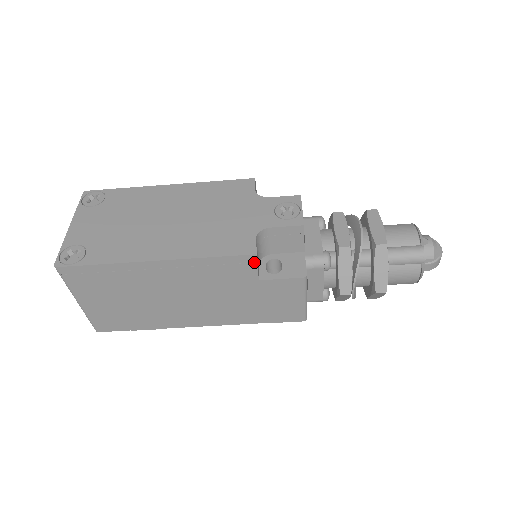
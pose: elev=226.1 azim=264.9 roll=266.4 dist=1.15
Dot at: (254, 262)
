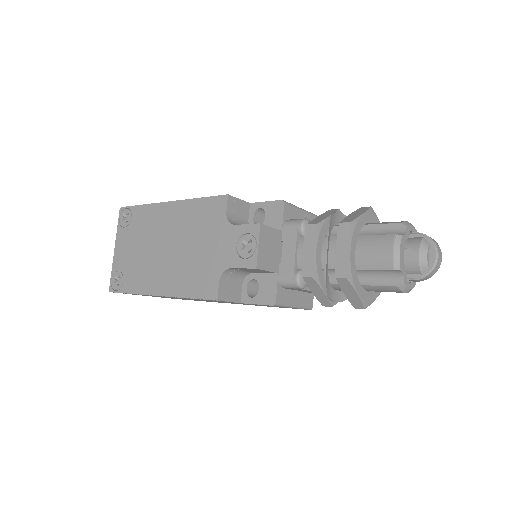
Dot at: occluded
